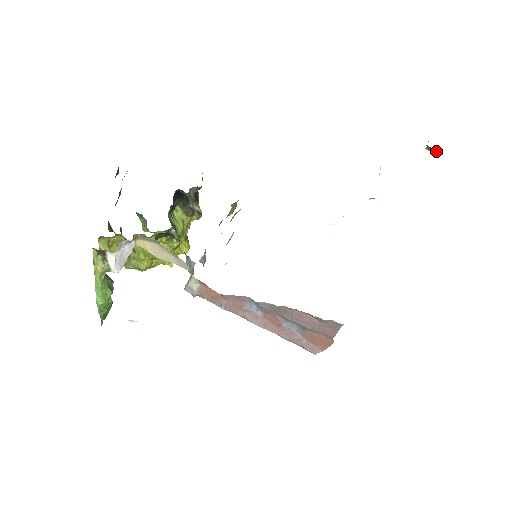
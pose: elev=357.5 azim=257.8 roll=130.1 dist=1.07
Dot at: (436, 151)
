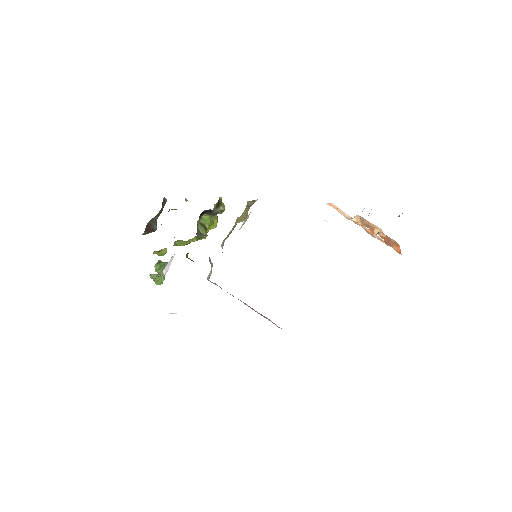
Dot at: occluded
